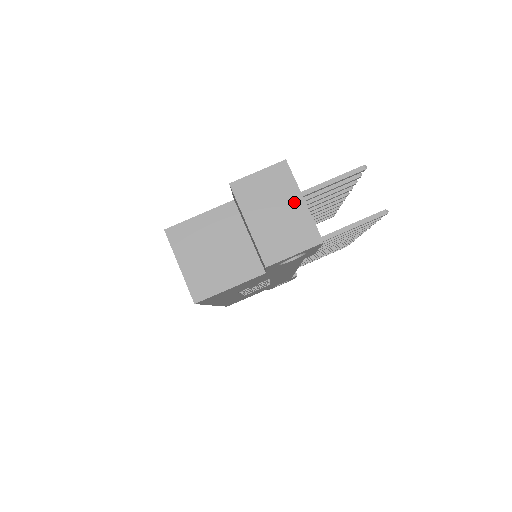
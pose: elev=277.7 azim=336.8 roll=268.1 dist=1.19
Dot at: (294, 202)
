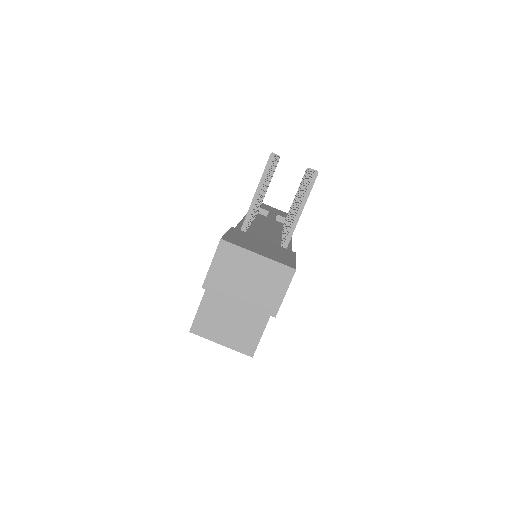
Dot at: (253, 262)
